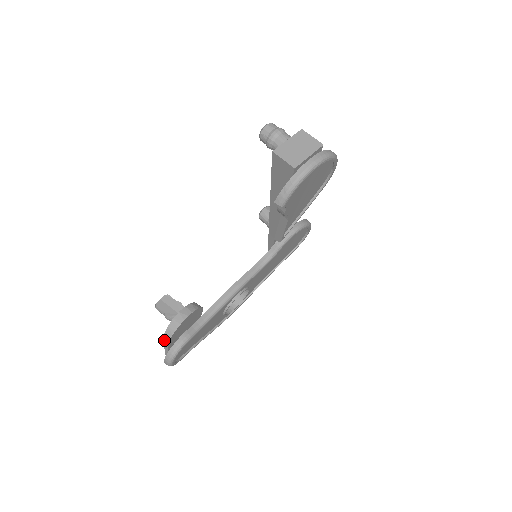
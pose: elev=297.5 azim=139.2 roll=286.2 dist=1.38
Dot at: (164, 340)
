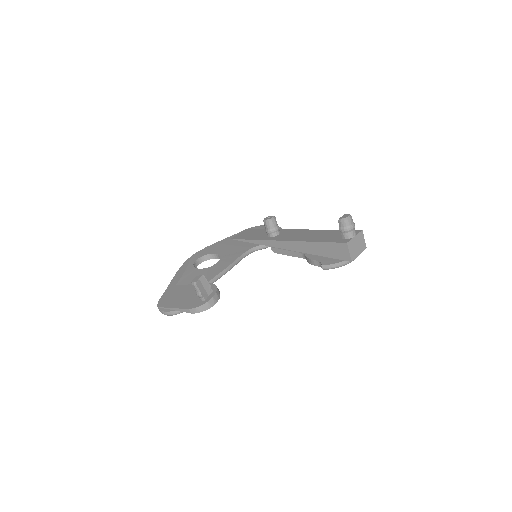
Dot at: (189, 310)
